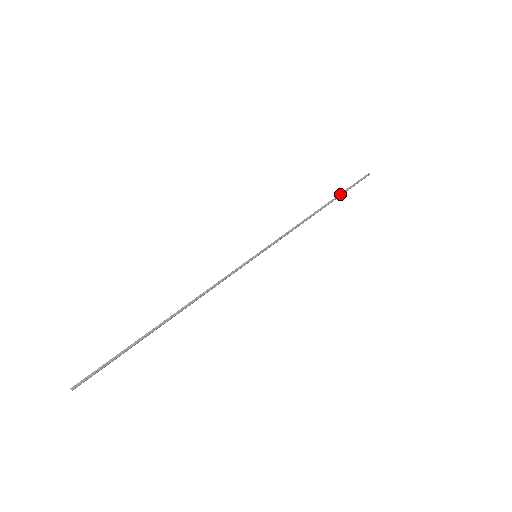
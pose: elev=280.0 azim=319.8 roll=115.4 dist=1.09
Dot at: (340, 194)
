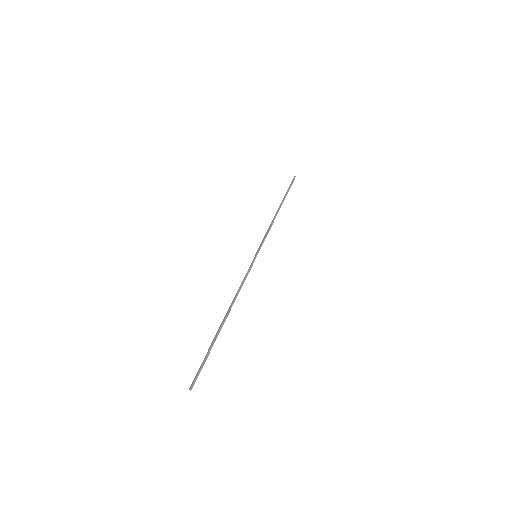
Dot at: (285, 196)
